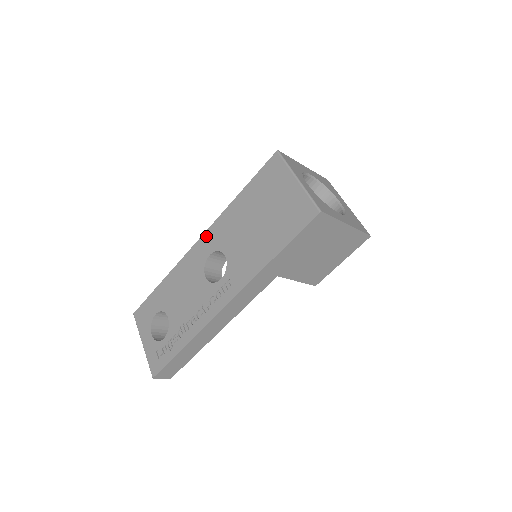
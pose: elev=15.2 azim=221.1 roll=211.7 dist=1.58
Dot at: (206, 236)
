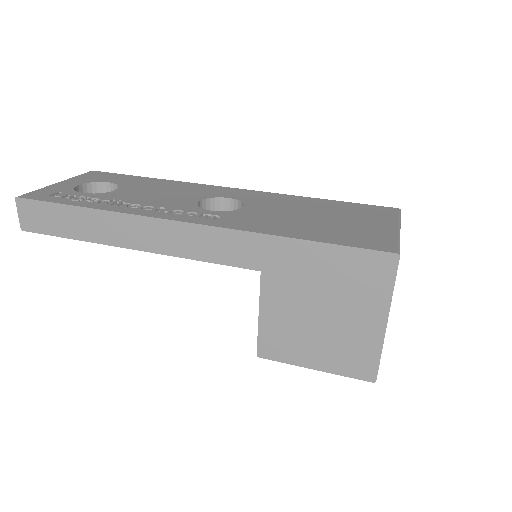
Dot at: (246, 191)
